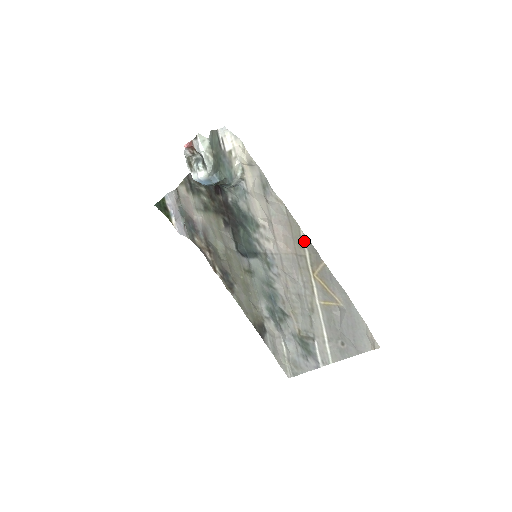
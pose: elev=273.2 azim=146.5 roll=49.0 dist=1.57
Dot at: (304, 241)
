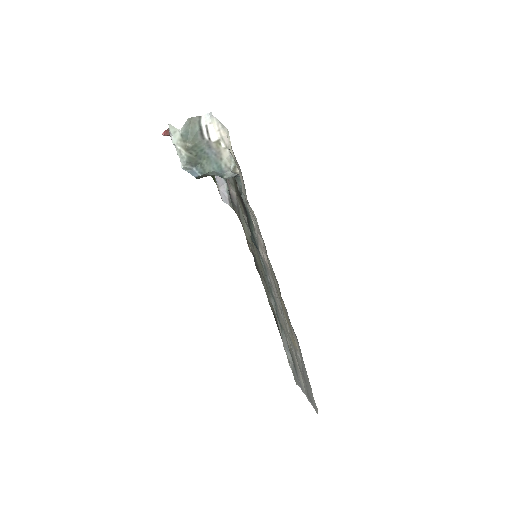
Dot at: (271, 267)
